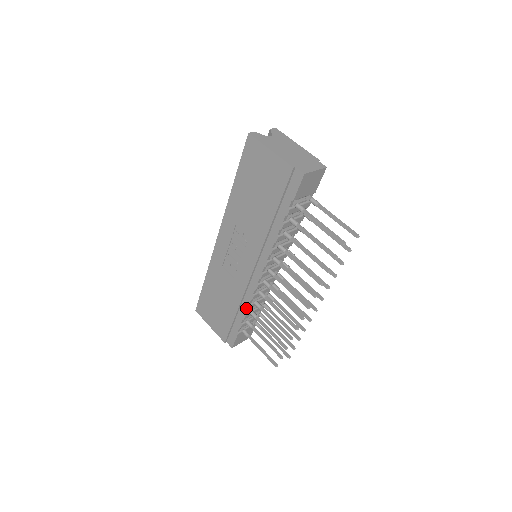
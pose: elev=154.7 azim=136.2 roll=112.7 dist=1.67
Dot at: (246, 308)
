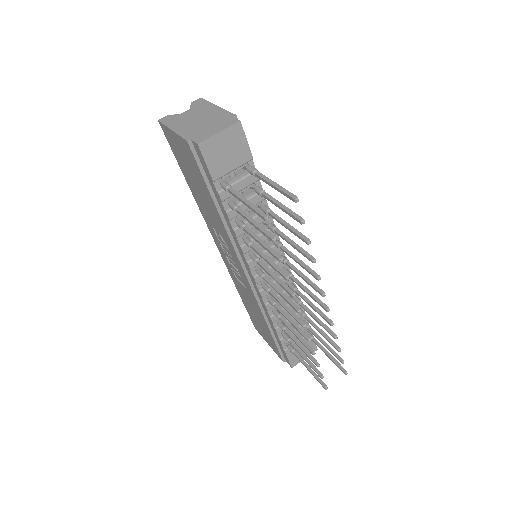
Dot at: (271, 321)
